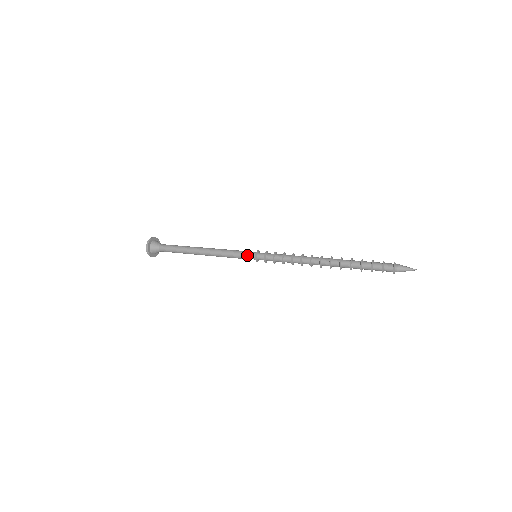
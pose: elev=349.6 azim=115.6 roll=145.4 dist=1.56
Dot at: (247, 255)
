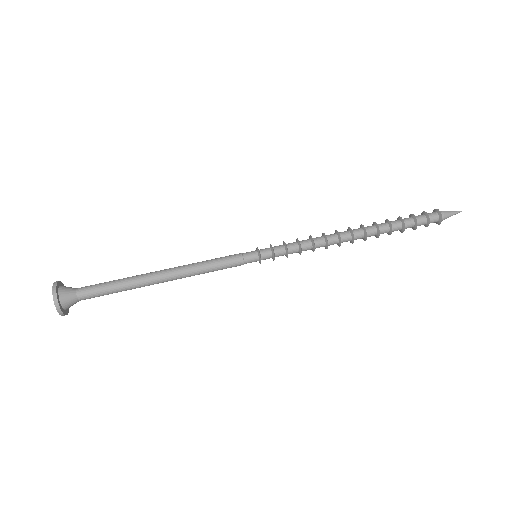
Dot at: (246, 262)
